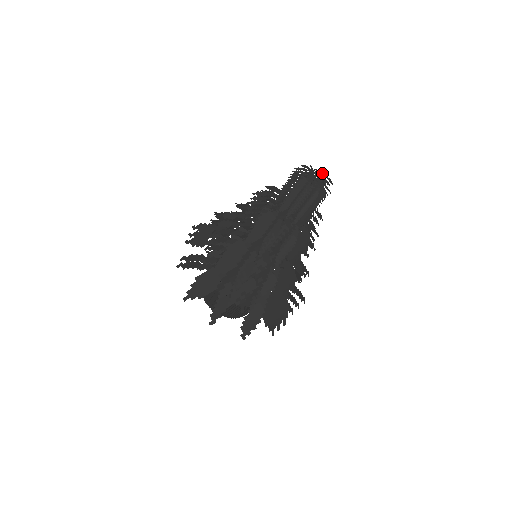
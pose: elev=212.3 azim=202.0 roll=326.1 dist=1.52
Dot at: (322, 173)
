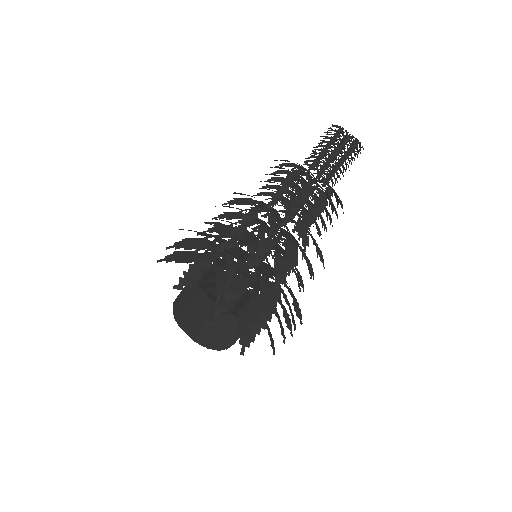
Dot at: (356, 138)
